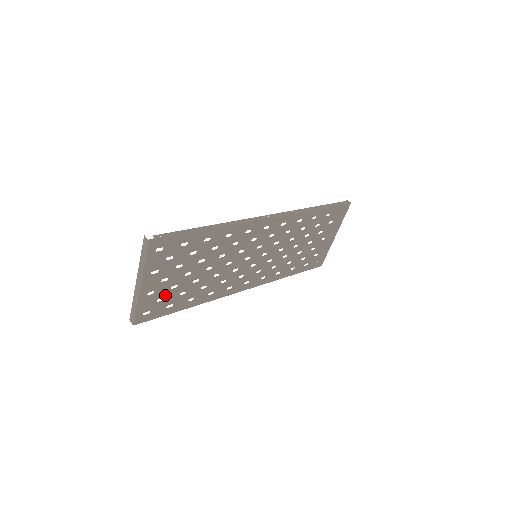
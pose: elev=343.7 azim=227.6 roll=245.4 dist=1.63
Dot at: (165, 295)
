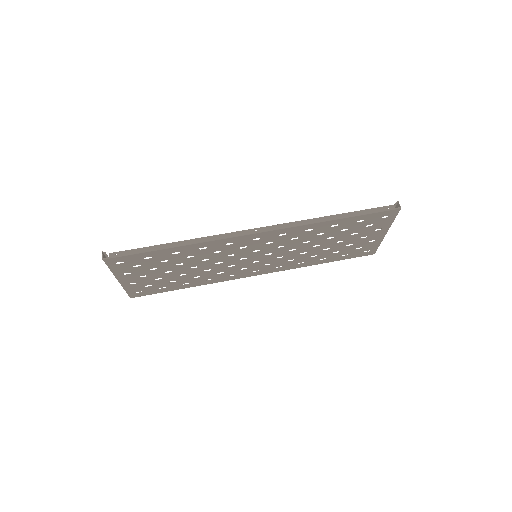
Dot at: (152, 283)
